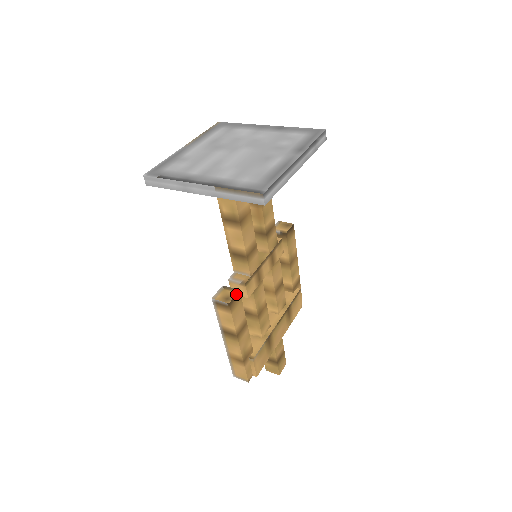
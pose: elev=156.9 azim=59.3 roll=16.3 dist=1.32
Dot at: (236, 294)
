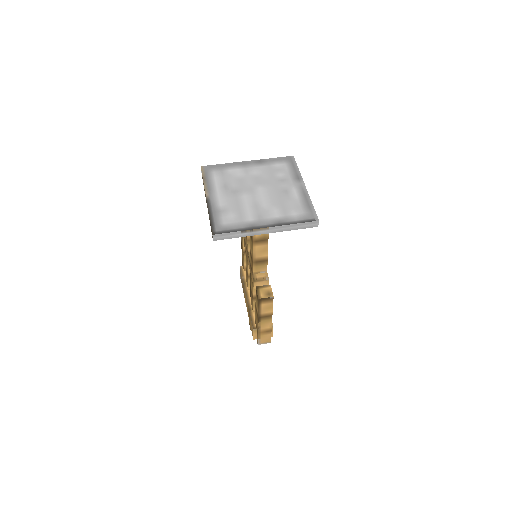
Dot at: (271, 288)
